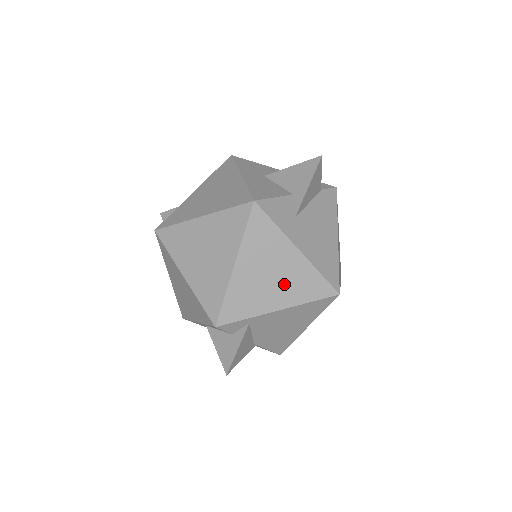
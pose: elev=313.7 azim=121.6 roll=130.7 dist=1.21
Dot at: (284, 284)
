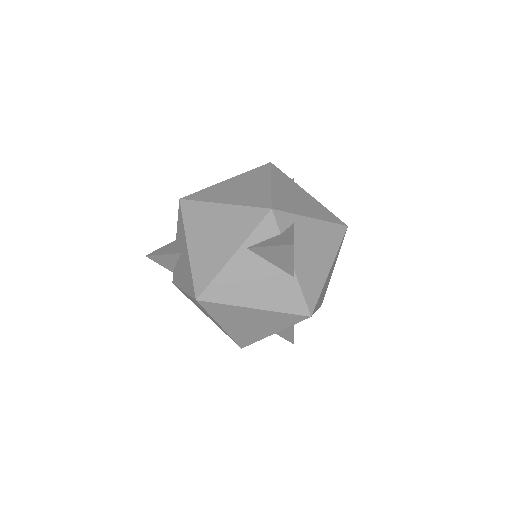
Dot at: (309, 206)
